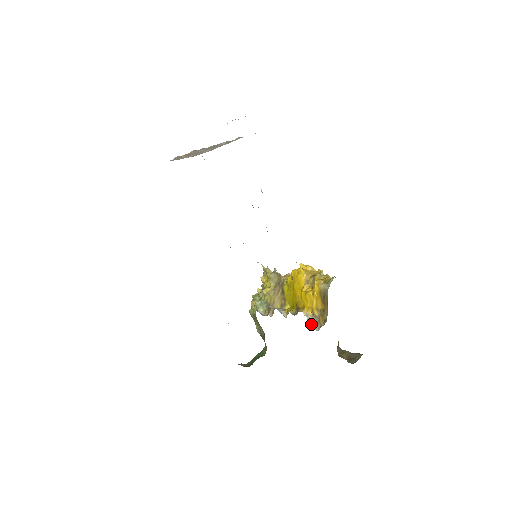
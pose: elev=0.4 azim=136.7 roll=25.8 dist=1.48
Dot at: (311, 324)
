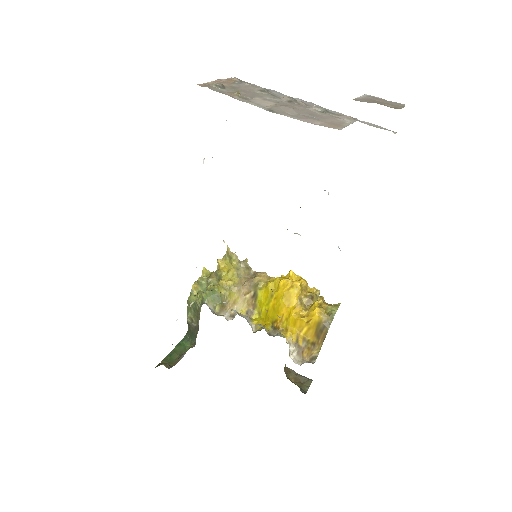
Dot at: (291, 354)
